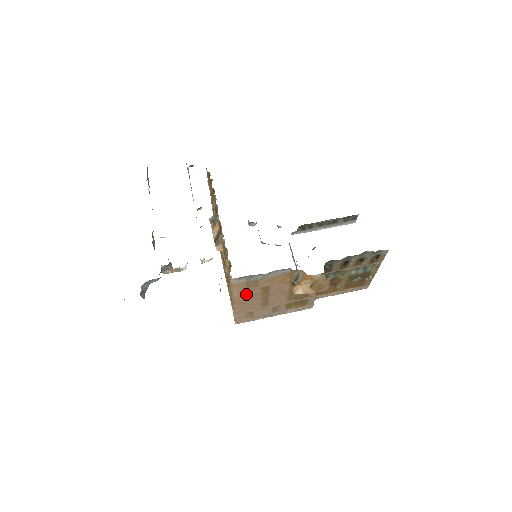
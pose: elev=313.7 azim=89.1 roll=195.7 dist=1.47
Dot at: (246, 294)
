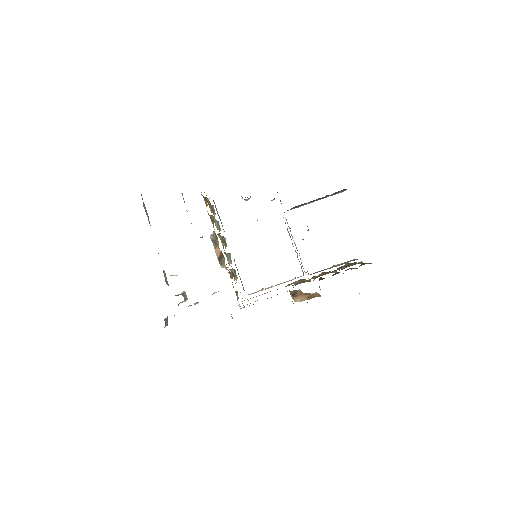
Dot at: occluded
